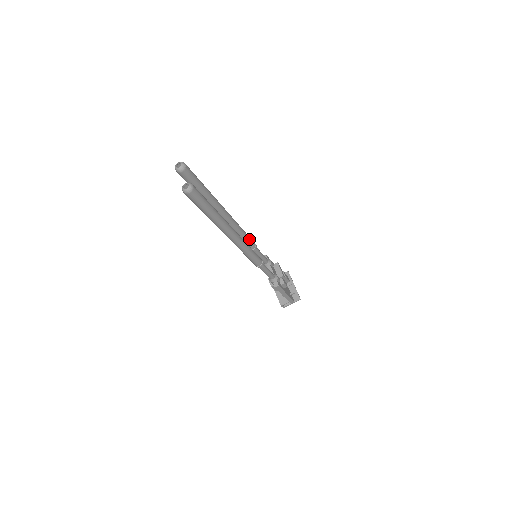
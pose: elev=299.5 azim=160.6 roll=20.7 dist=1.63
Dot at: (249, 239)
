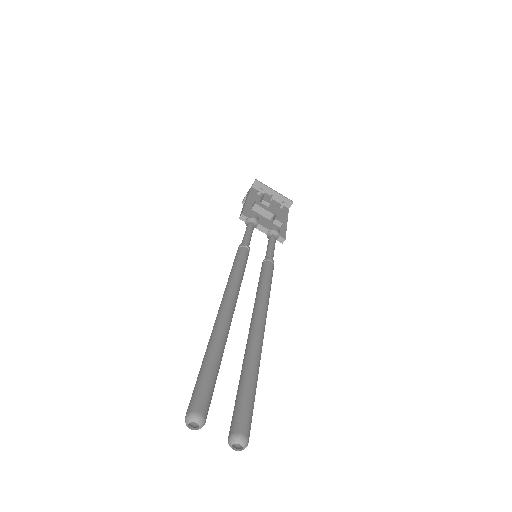
Dot at: (245, 262)
